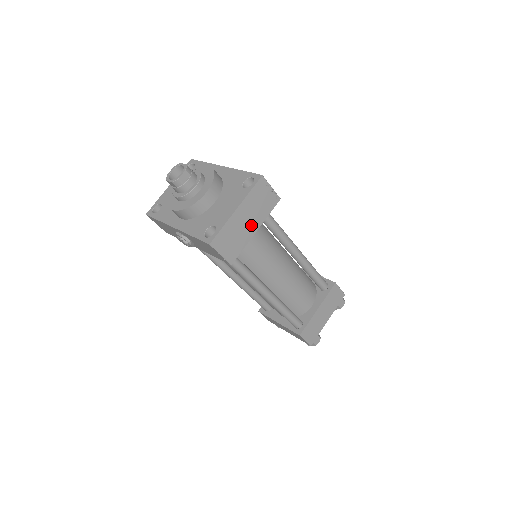
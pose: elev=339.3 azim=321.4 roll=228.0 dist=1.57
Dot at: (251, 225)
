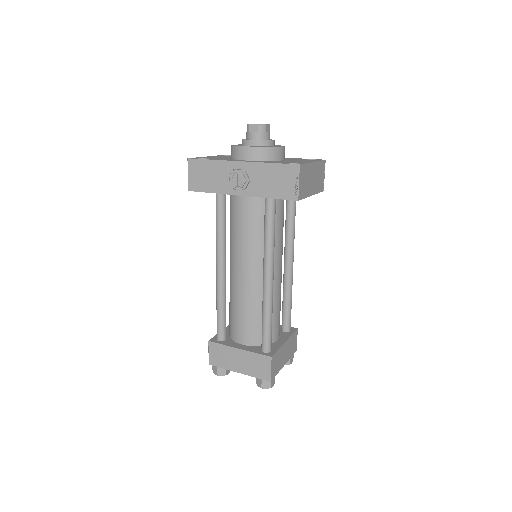
Dot at: (312, 186)
